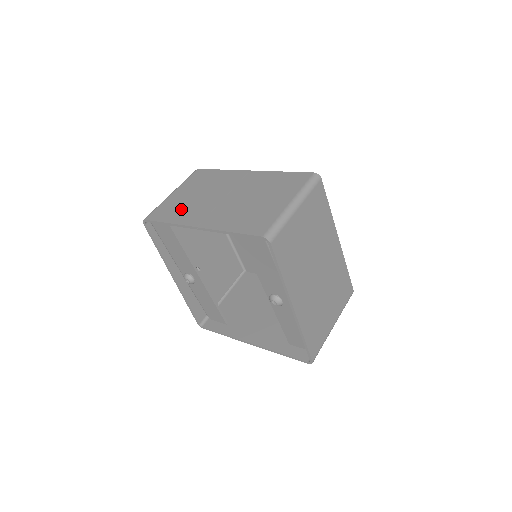
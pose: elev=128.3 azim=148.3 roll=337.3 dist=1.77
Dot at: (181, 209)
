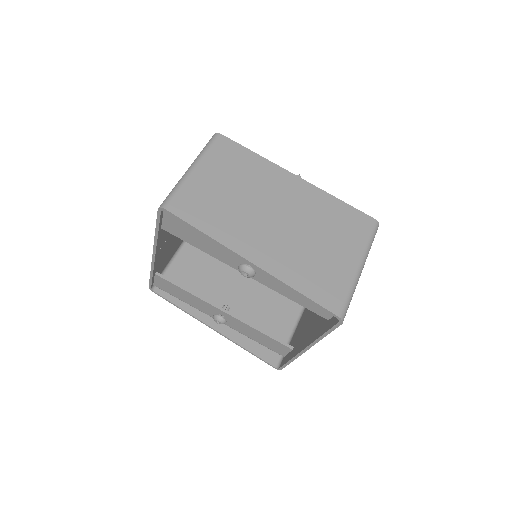
Dot at: occluded
